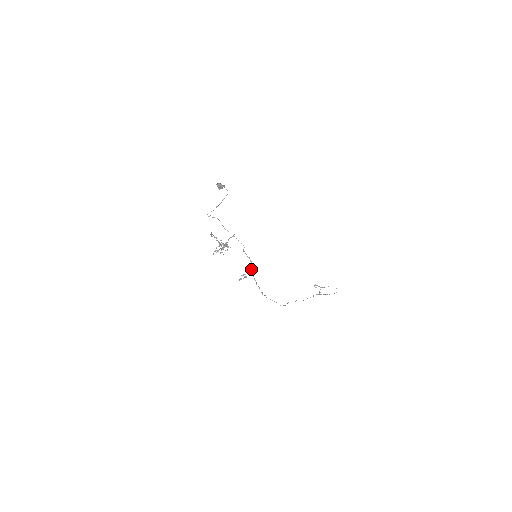
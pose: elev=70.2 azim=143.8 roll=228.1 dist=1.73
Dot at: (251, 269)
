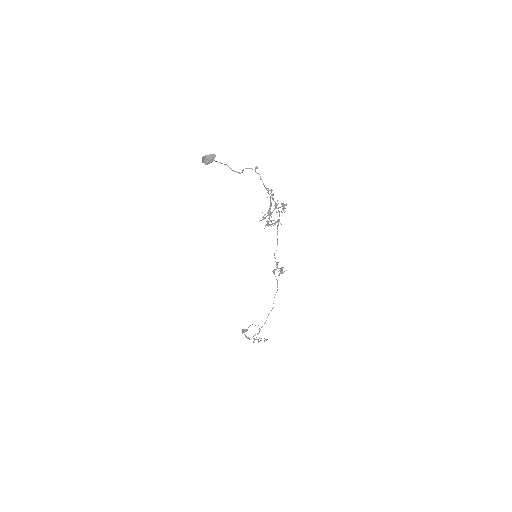
Dot at: (275, 261)
